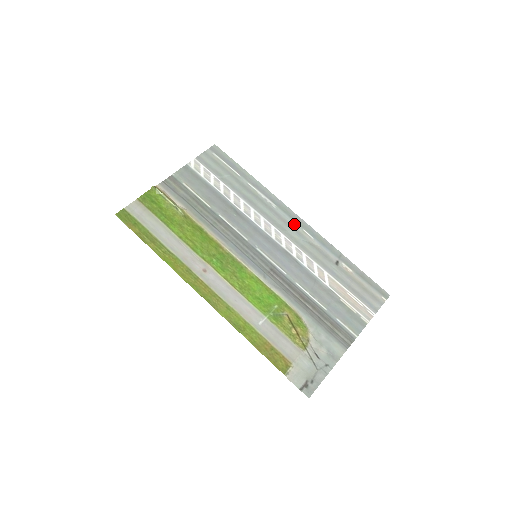
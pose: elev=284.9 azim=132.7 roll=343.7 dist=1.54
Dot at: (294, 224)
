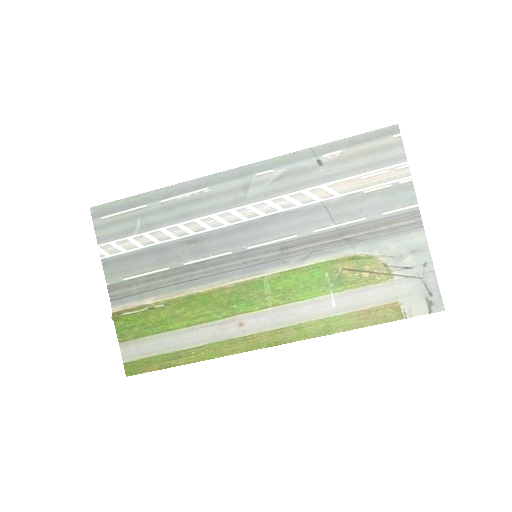
Dot at: (242, 181)
